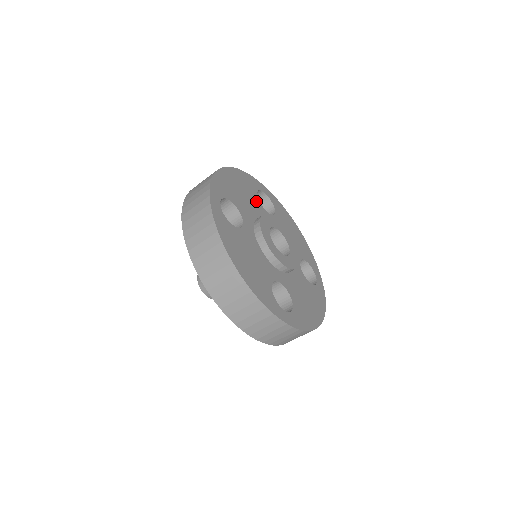
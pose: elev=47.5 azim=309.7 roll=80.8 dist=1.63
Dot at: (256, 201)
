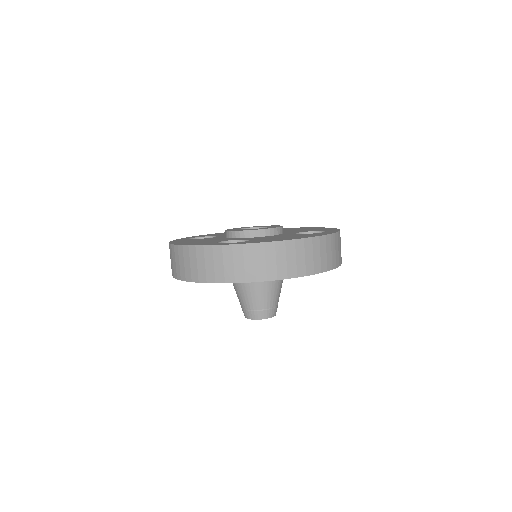
Dot at: occluded
